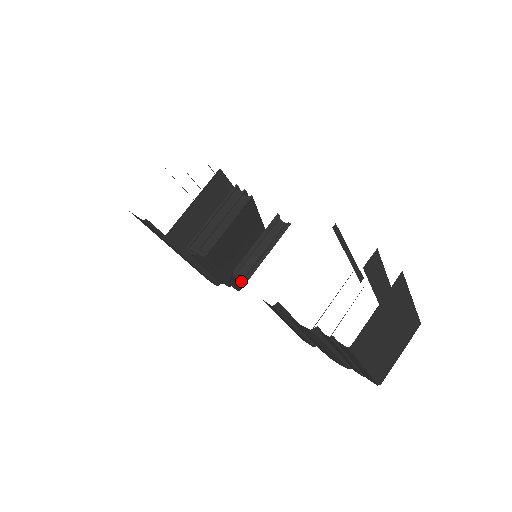
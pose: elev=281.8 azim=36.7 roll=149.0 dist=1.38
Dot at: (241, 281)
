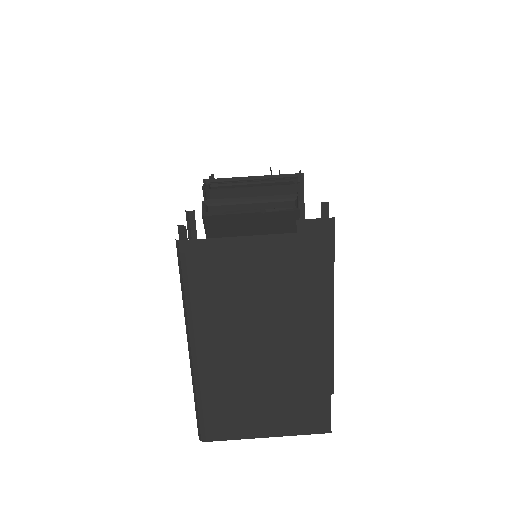
Dot at: (202, 211)
